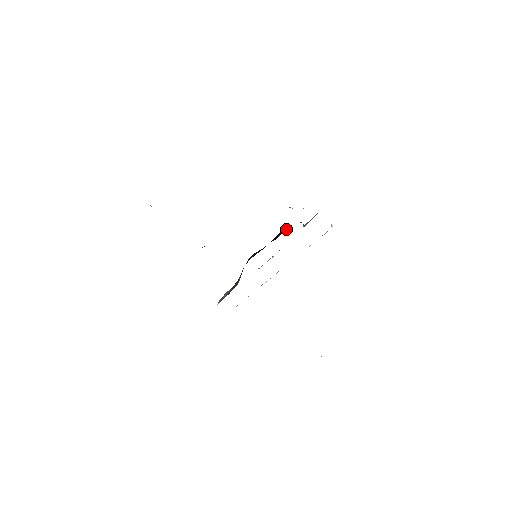
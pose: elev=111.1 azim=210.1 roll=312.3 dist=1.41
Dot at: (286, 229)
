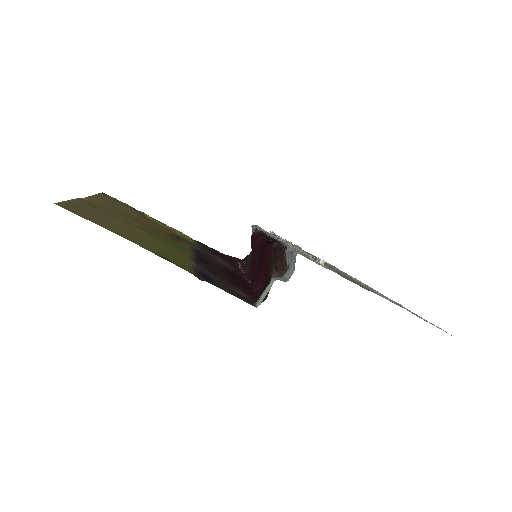
Dot at: (268, 277)
